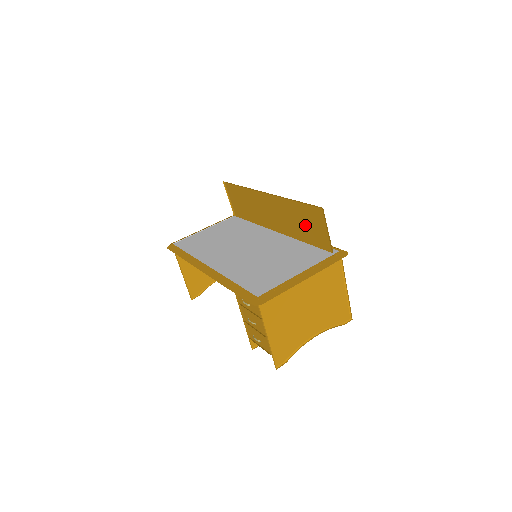
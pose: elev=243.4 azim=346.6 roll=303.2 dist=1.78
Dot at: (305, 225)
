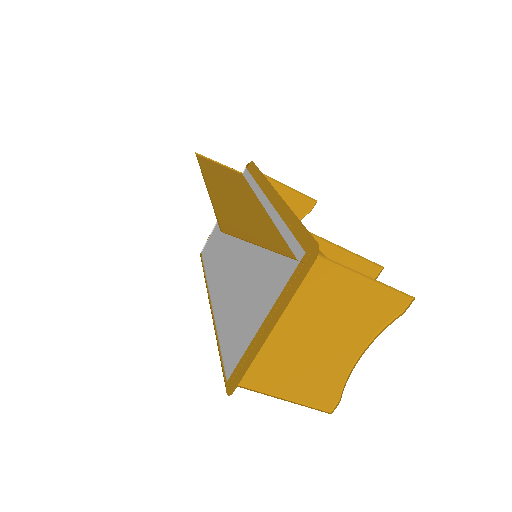
Dot at: occluded
